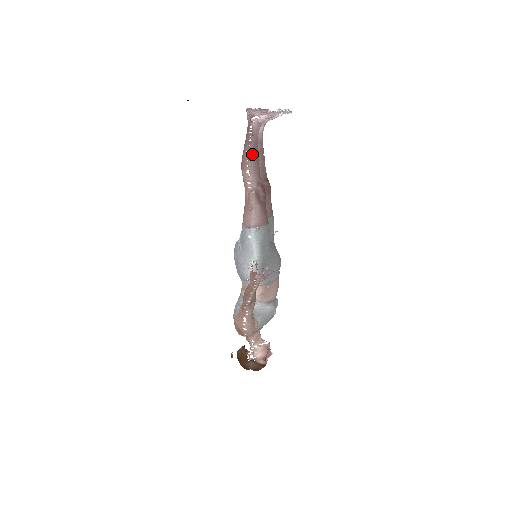
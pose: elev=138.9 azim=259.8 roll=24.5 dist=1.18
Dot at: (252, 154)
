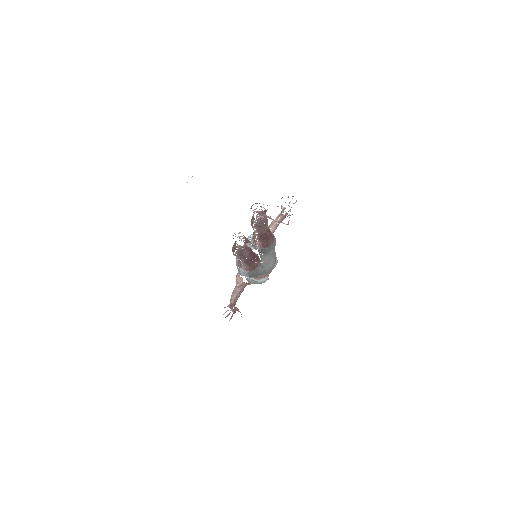
Dot at: (238, 254)
